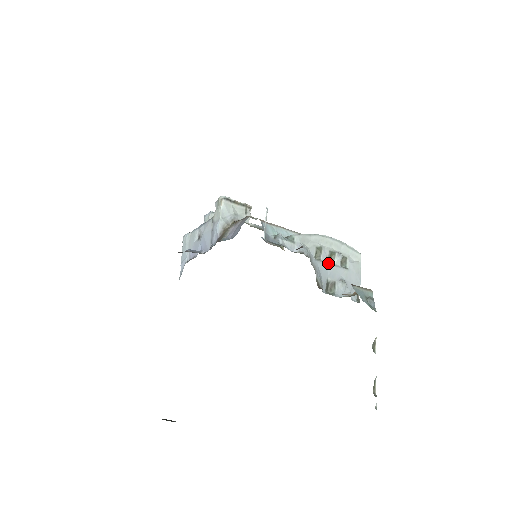
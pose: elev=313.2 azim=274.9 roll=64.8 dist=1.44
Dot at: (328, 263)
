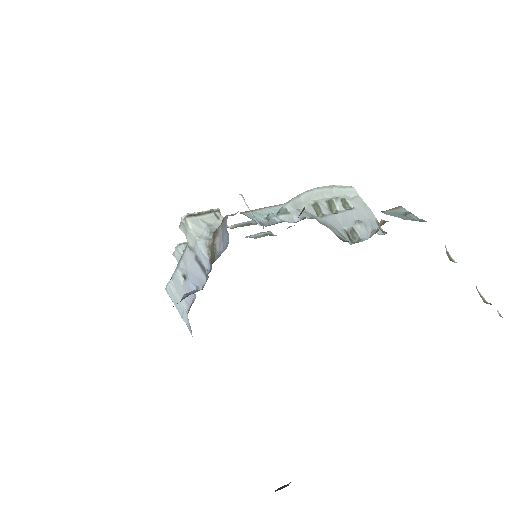
Dot at: (333, 214)
